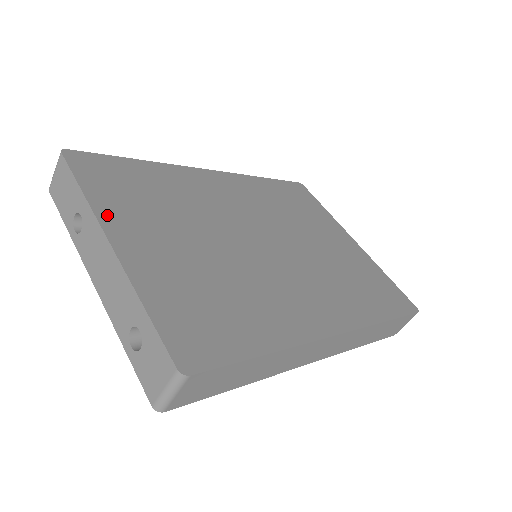
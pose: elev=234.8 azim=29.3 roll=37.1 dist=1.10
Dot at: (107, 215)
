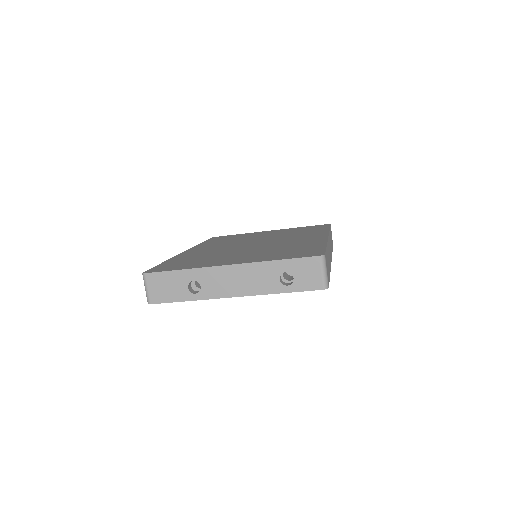
Dot at: (207, 266)
